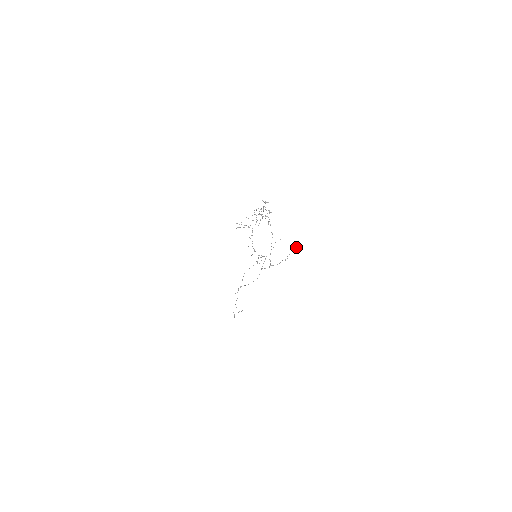
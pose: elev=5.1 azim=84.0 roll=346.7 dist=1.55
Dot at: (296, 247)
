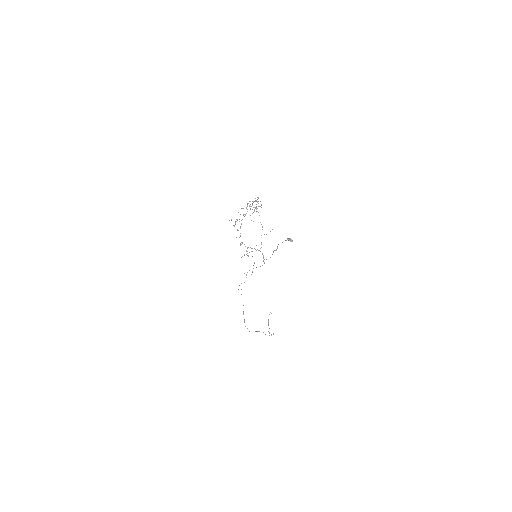
Dot at: (288, 238)
